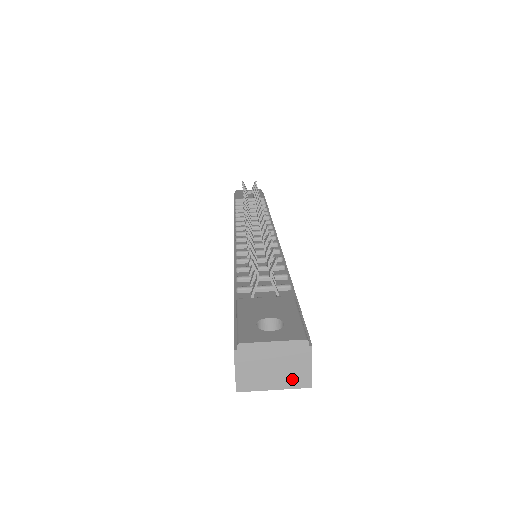
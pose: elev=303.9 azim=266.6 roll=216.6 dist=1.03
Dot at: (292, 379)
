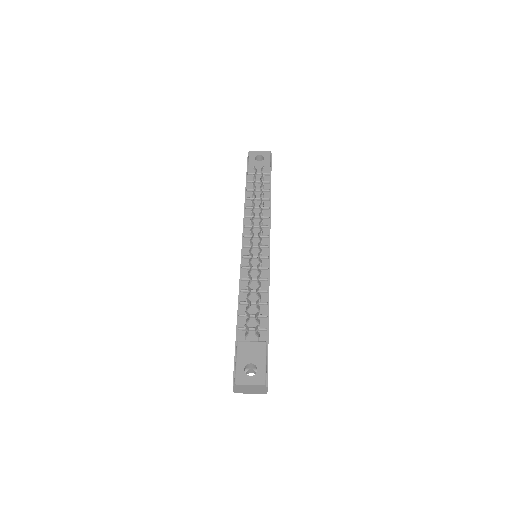
Dot at: (258, 392)
